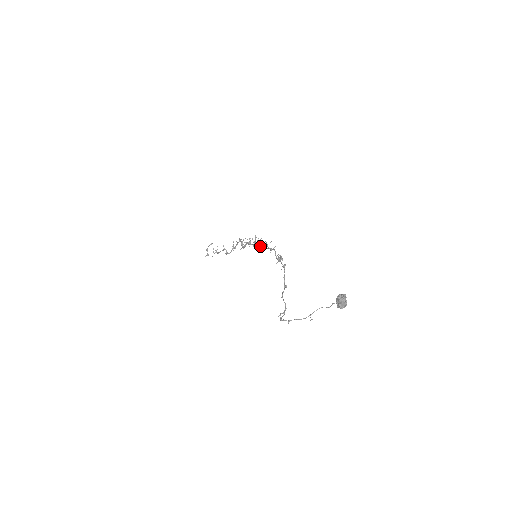
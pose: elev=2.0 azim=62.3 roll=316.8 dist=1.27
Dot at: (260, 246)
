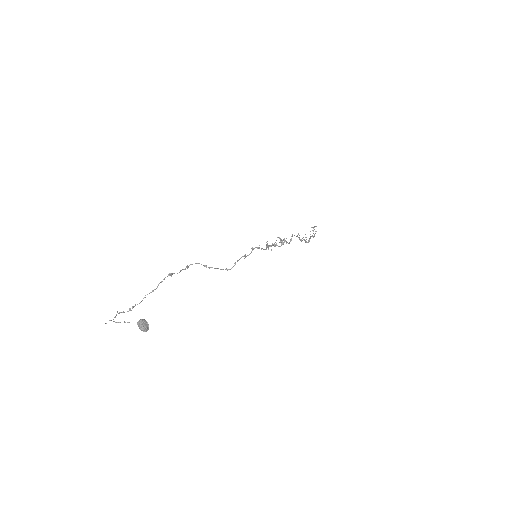
Dot at: (266, 248)
